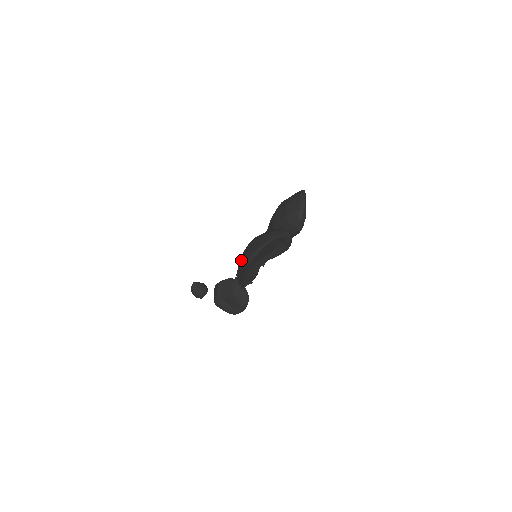
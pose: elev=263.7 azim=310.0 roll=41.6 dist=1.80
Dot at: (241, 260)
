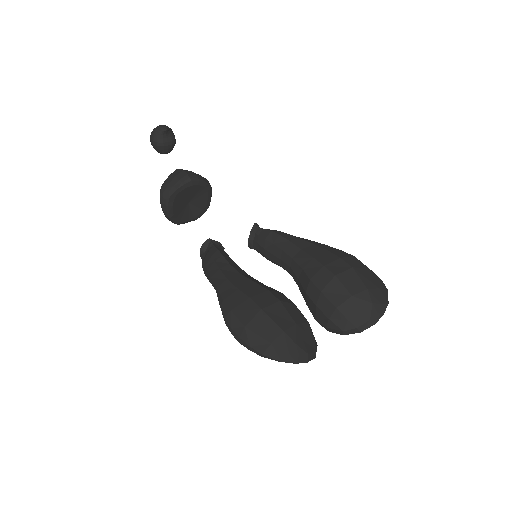
Dot at: (233, 313)
